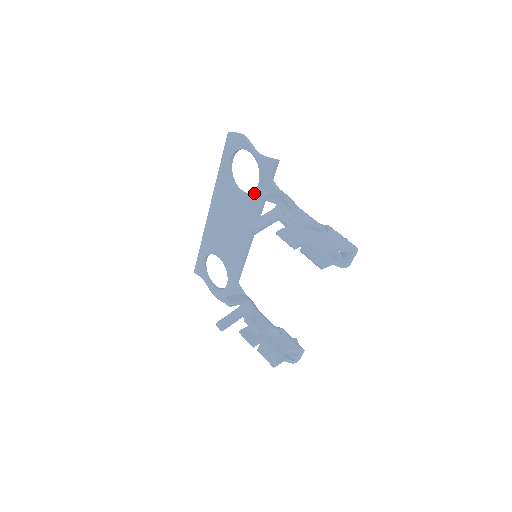
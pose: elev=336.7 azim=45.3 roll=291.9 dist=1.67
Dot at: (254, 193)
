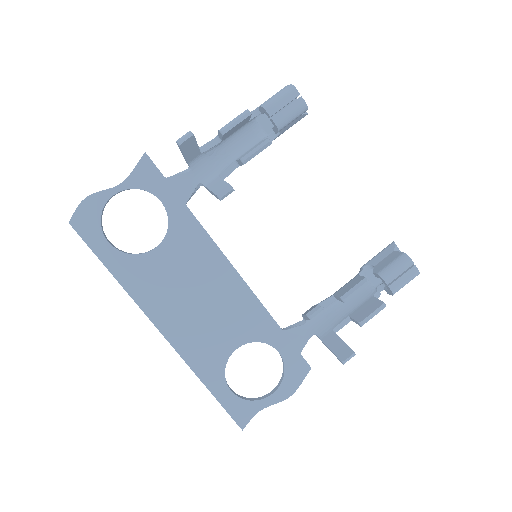
Dot at: (170, 217)
